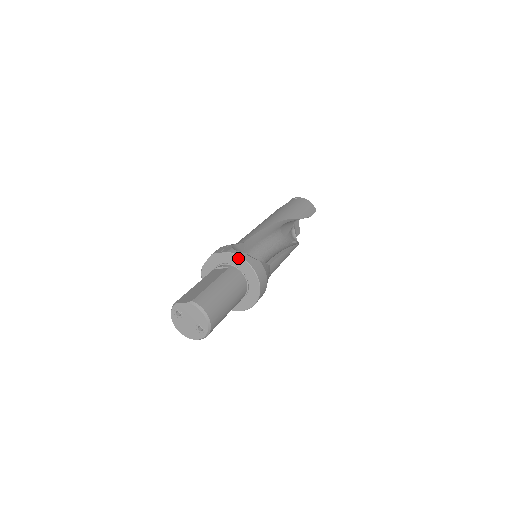
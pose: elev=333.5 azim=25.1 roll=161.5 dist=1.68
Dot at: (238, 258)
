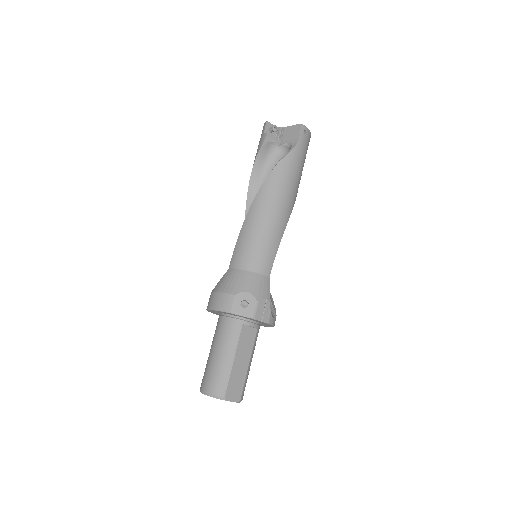
Dot at: occluded
